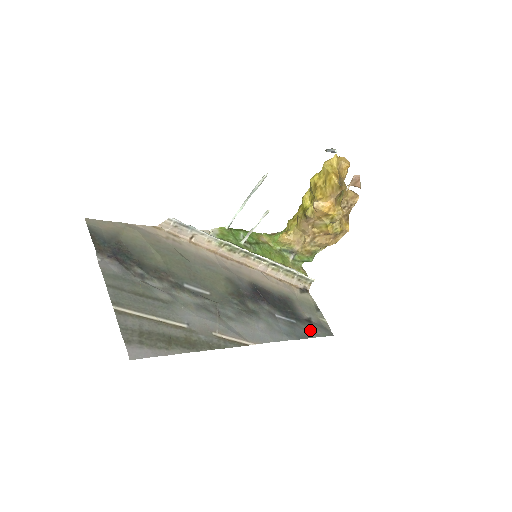
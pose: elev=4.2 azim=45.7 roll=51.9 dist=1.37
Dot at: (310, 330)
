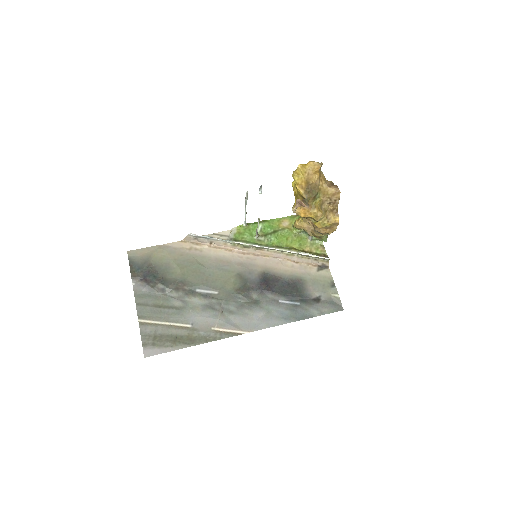
Dot at: (314, 309)
